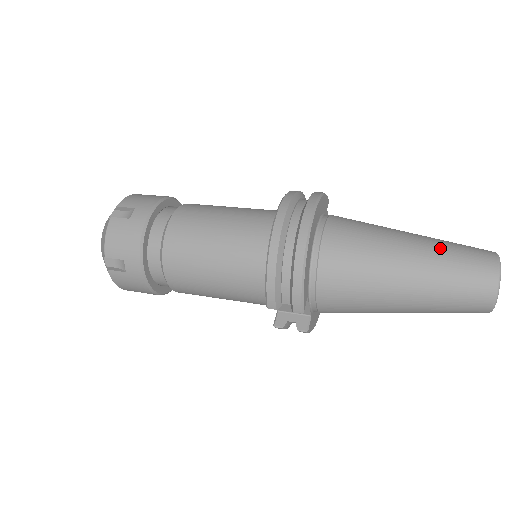
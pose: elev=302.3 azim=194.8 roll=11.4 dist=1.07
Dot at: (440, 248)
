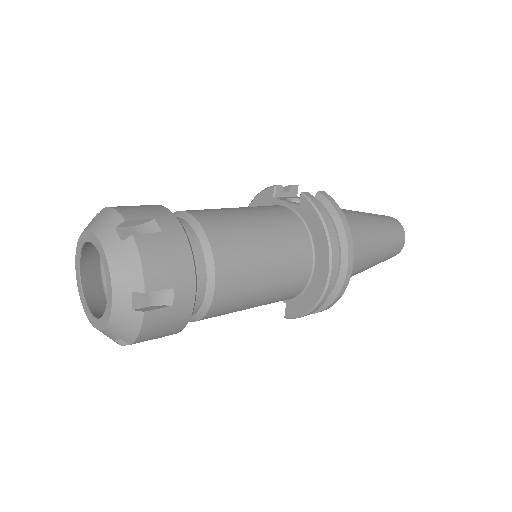
Dot at: (388, 241)
